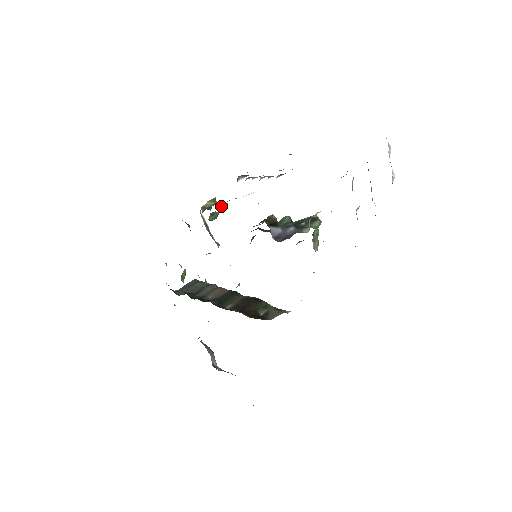
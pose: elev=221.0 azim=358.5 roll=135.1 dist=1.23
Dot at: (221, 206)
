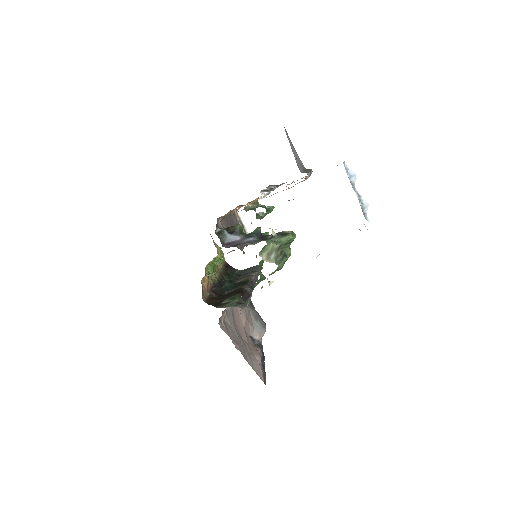
Dot at: (267, 208)
